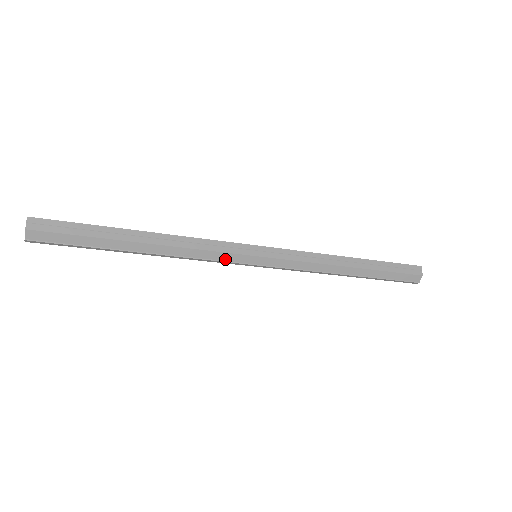
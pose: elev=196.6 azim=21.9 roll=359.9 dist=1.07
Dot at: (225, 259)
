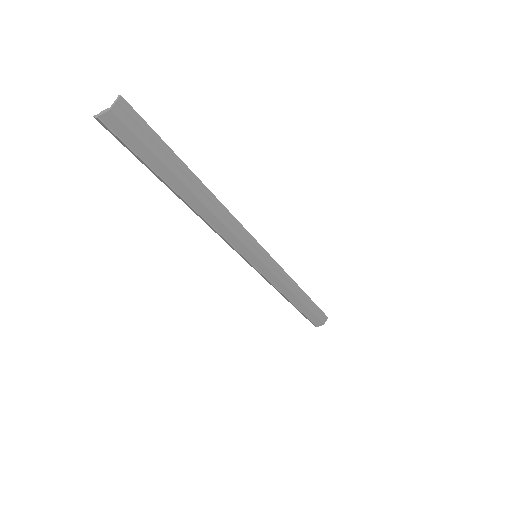
Dot at: (236, 246)
